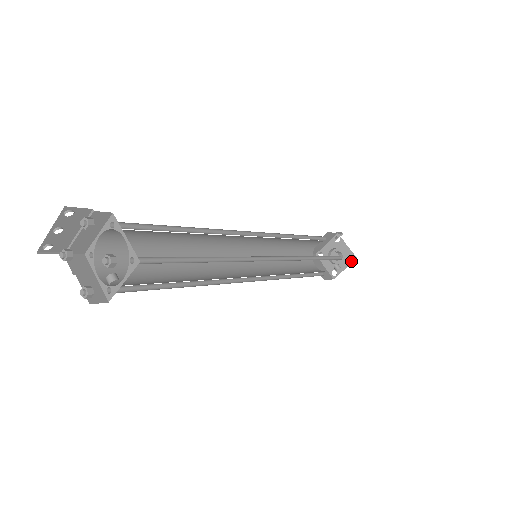
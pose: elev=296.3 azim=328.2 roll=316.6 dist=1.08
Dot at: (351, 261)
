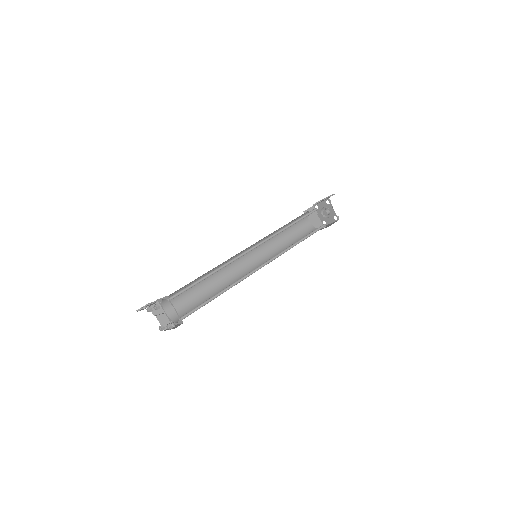
Dot at: (335, 220)
